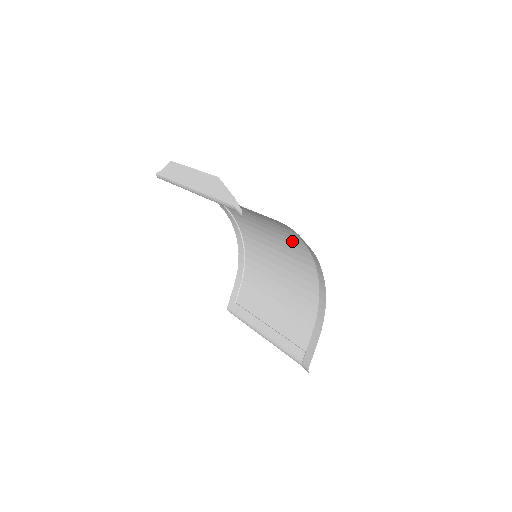
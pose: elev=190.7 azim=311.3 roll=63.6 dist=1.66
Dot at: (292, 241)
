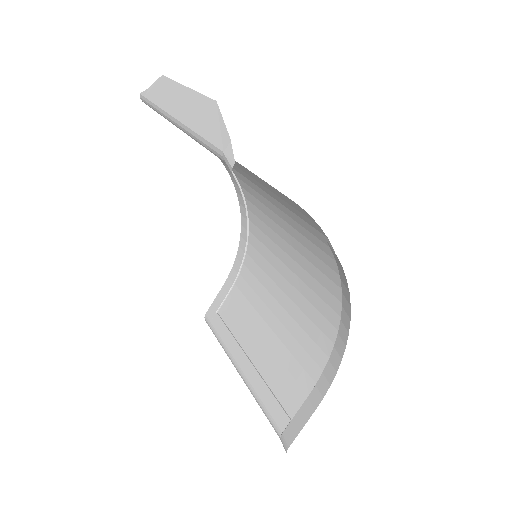
Dot at: (315, 248)
